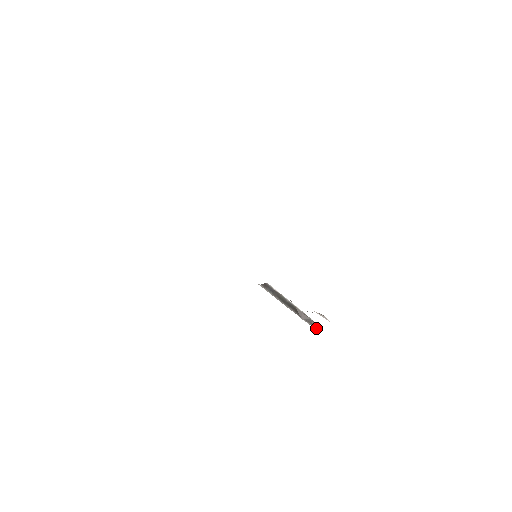
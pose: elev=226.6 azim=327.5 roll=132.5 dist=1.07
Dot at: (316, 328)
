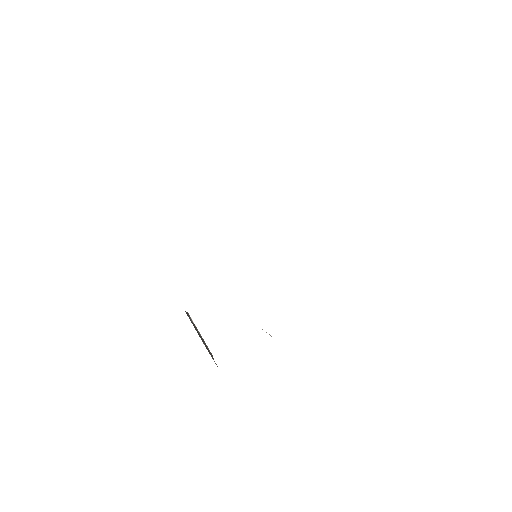
Dot at: occluded
